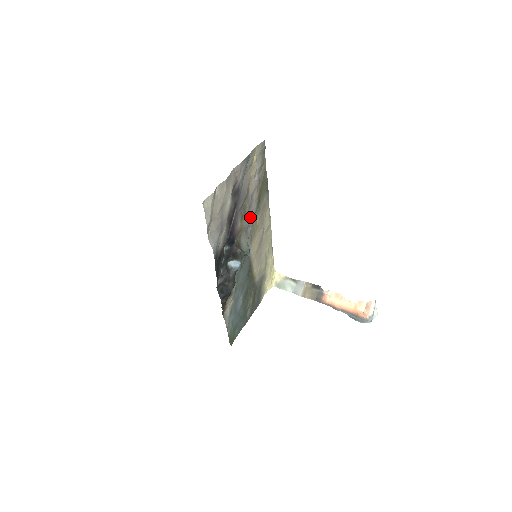
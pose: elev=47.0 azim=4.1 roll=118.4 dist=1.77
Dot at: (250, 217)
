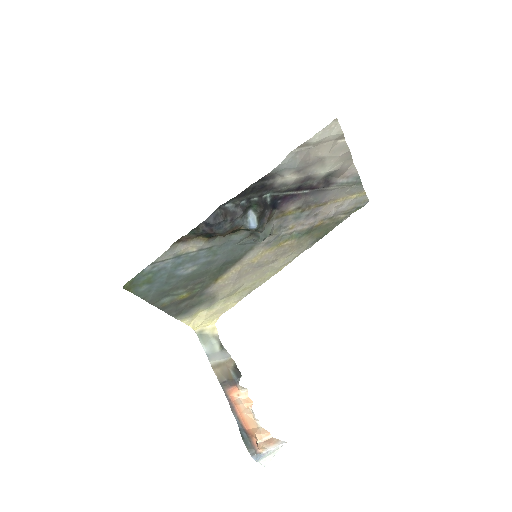
Dot at: (296, 224)
